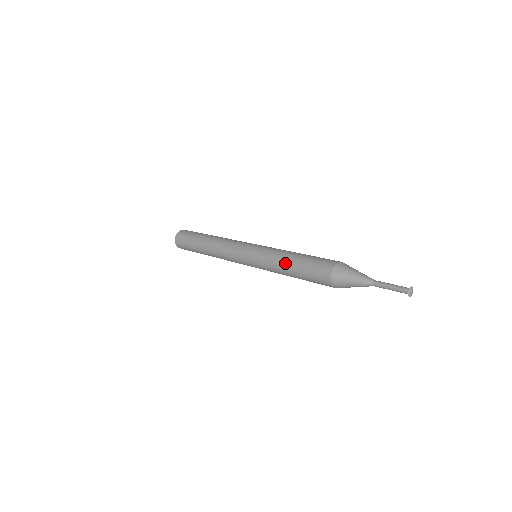
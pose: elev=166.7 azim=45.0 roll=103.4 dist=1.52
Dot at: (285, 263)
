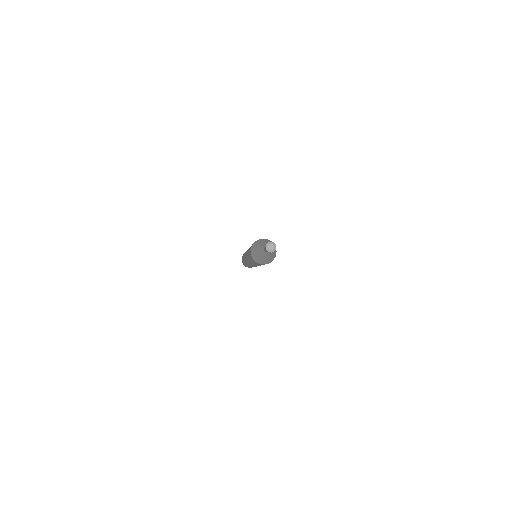
Dot at: occluded
